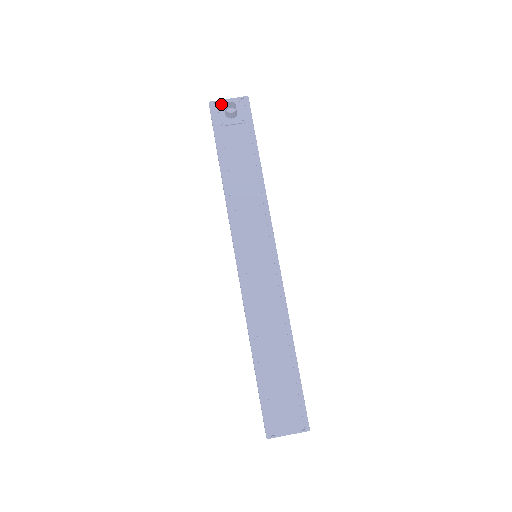
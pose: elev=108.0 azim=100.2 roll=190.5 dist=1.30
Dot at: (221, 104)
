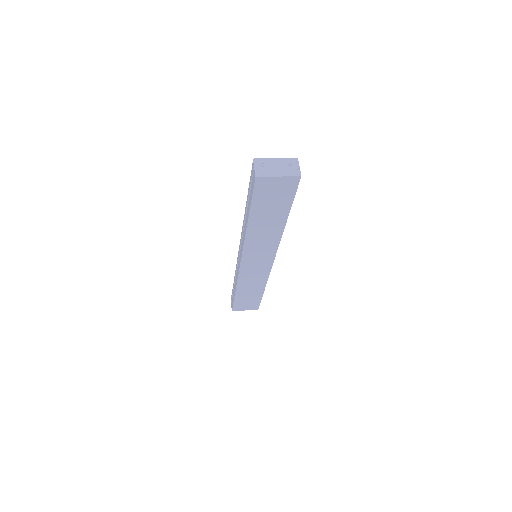
Dot at: occluded
